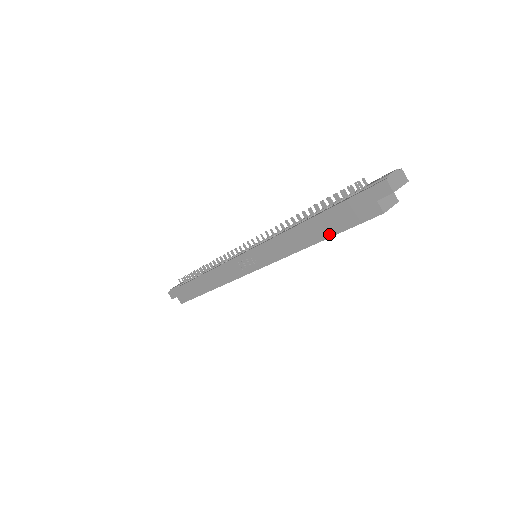
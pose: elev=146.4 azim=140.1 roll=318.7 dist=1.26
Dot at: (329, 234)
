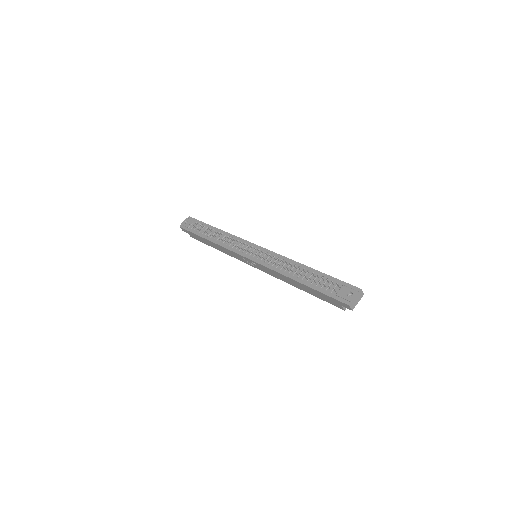
Dot at: (310, 293)
